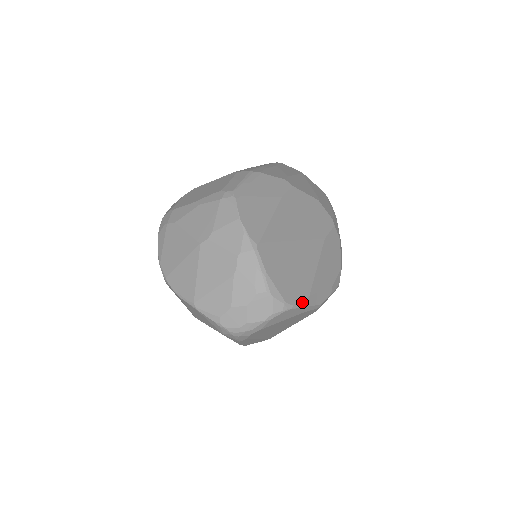
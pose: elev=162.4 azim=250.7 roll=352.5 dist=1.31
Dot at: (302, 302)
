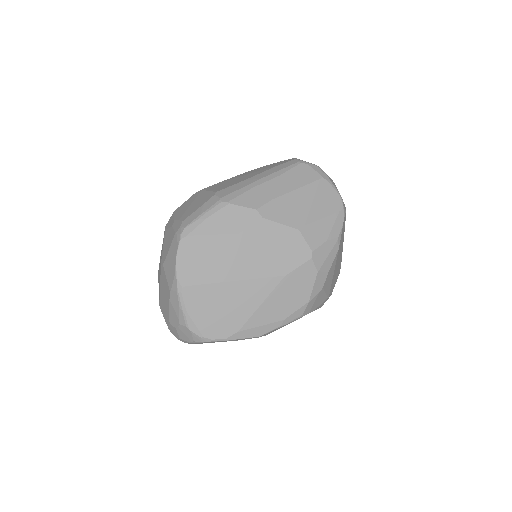
Dot at: (226, 337)
